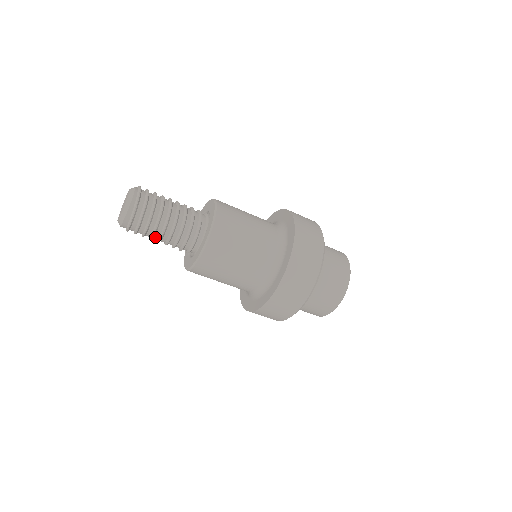
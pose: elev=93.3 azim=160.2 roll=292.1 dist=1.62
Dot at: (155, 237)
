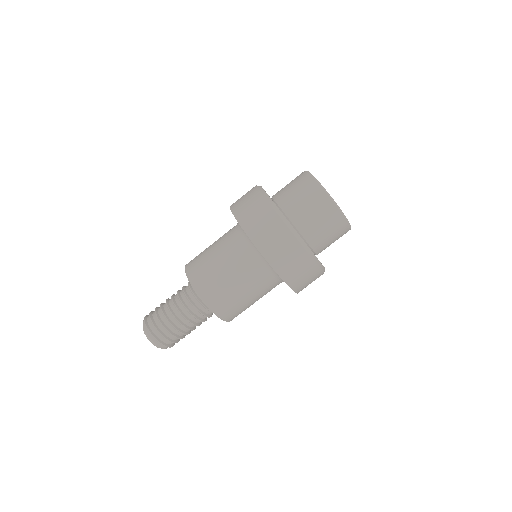
Dot at: (190, 330)
